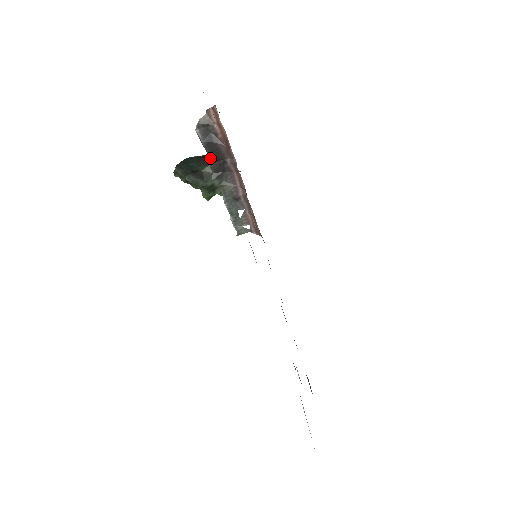
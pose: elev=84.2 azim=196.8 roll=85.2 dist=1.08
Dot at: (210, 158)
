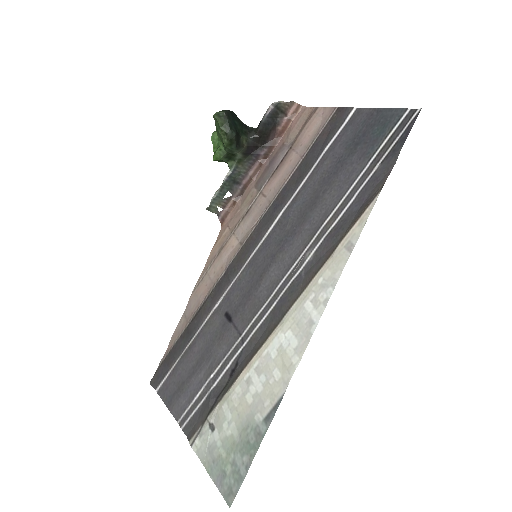
Dot at: (255, 134)
